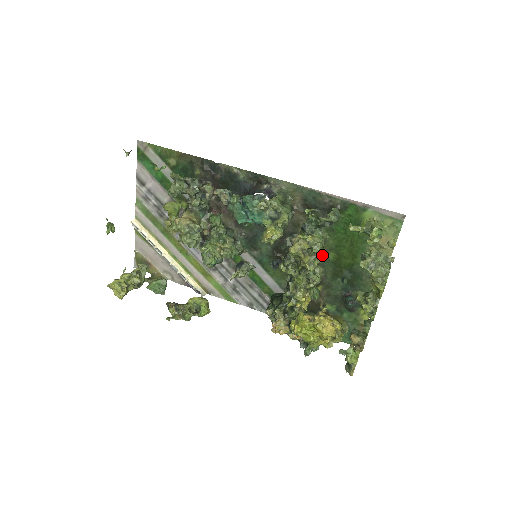
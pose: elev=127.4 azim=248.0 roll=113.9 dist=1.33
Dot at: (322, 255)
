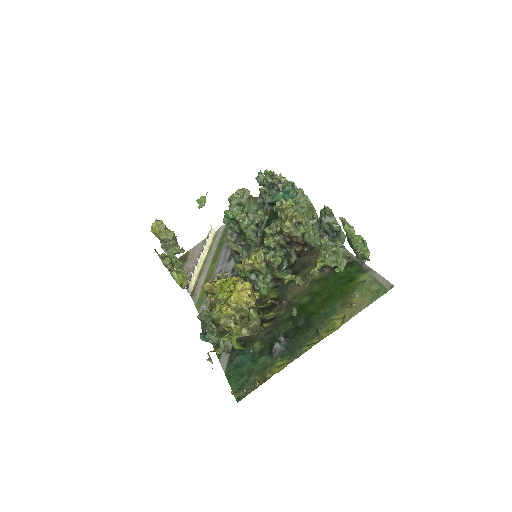
Dot at: (302, 242)
